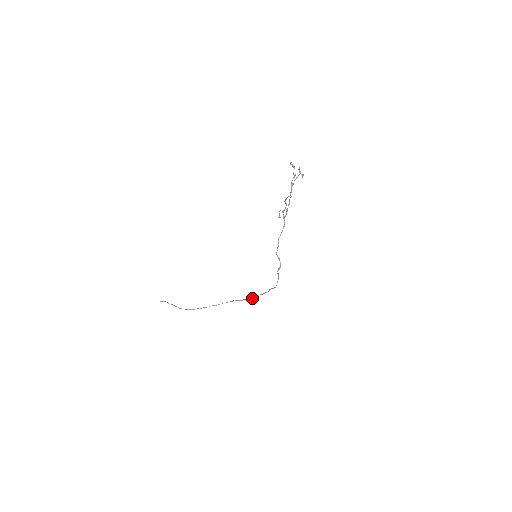
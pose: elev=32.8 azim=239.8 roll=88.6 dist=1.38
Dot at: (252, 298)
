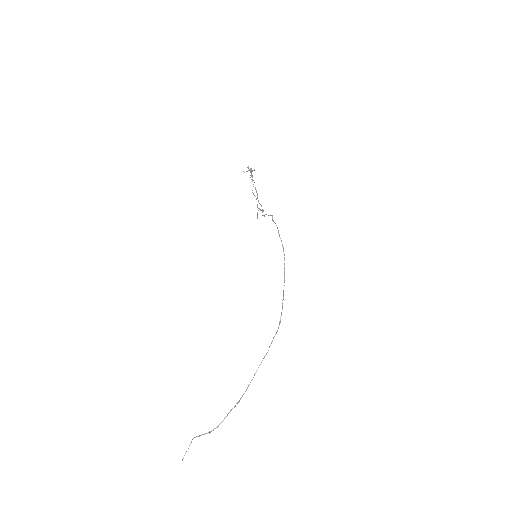
Dot at: (279, 321)
